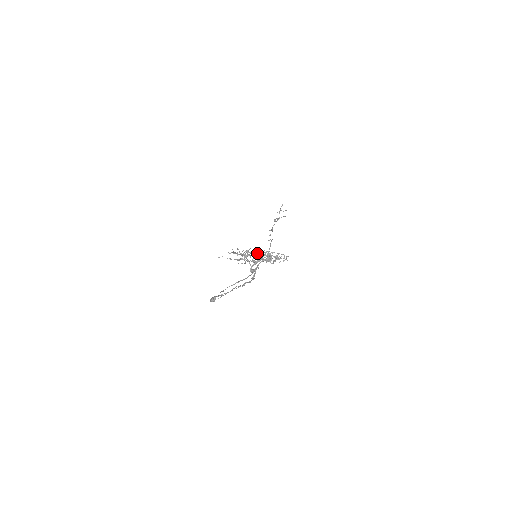
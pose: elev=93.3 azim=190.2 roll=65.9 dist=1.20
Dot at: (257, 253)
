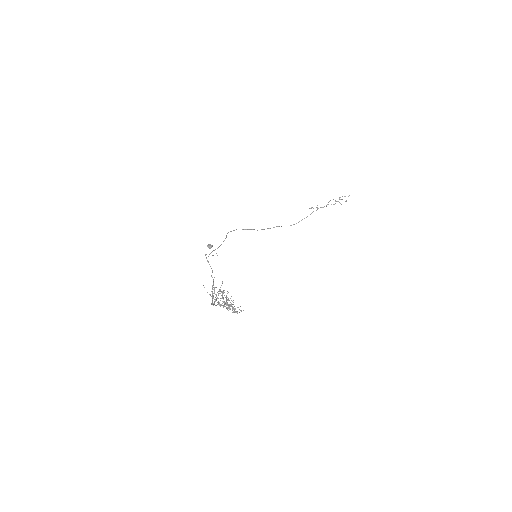
Dot at: (225, 302)
